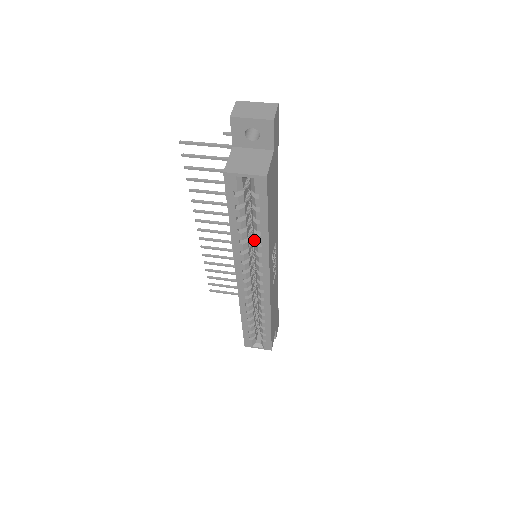
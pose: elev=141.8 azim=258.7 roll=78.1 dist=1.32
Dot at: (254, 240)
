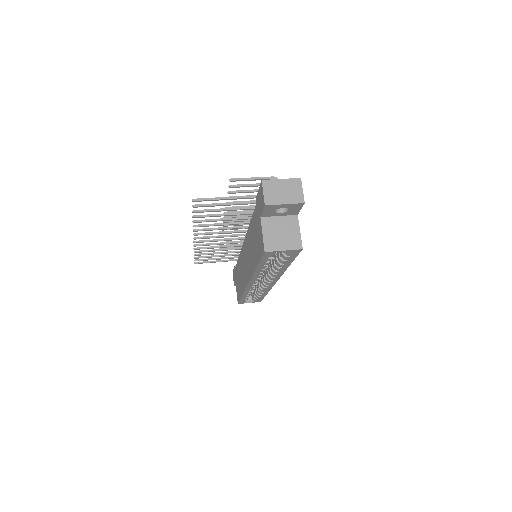
Dot at: occluded
